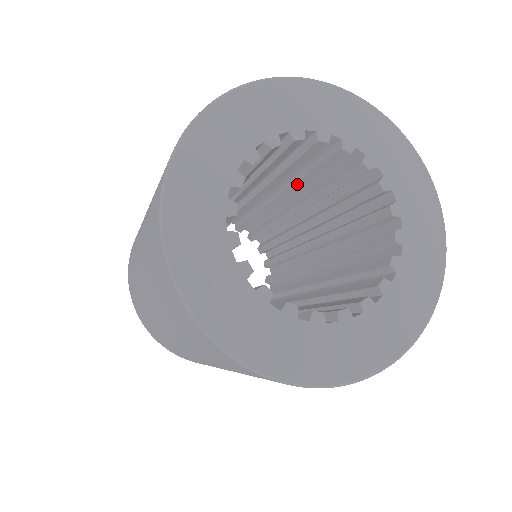
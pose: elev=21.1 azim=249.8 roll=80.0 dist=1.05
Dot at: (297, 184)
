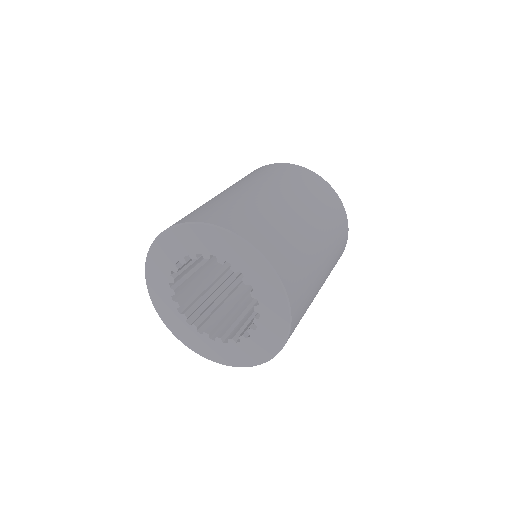
Dot at: occluded
